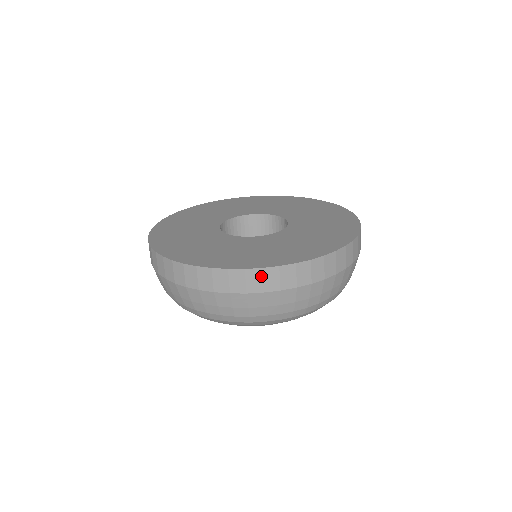
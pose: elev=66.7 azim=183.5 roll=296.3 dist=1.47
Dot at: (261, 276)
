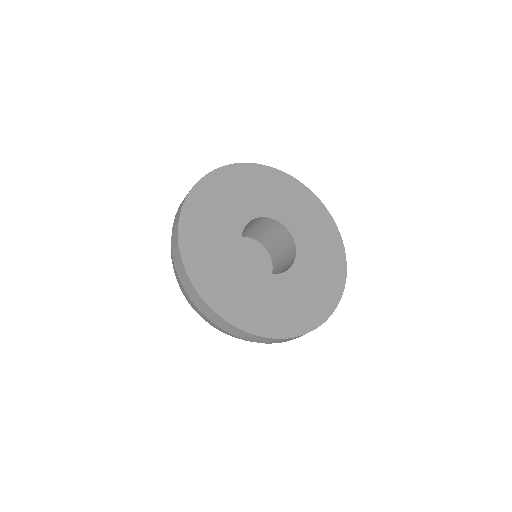
Dot at: (204, 305)
